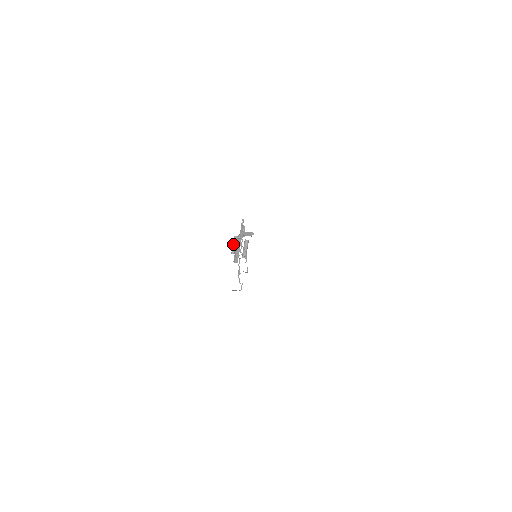
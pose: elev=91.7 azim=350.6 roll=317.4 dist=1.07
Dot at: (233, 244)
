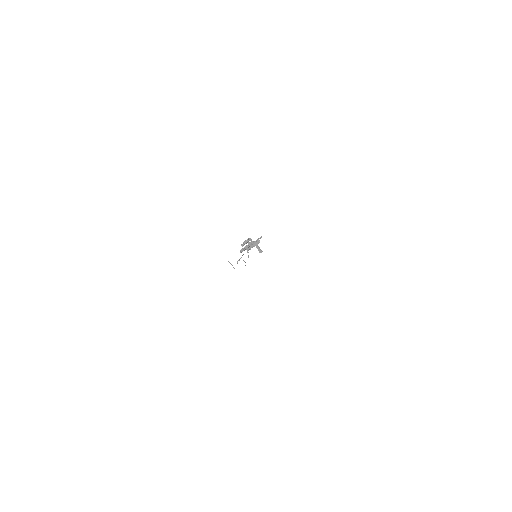
Dot at: (246, 242)
